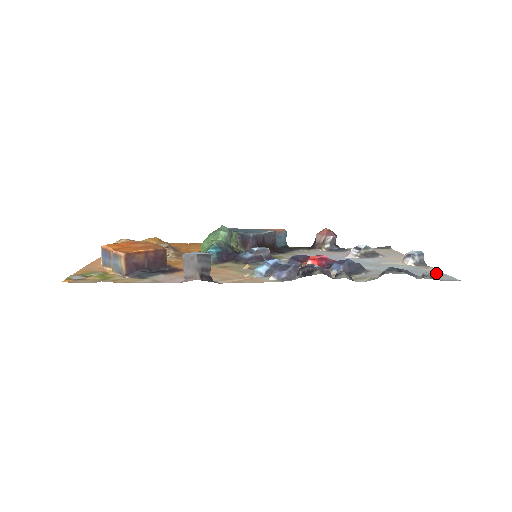
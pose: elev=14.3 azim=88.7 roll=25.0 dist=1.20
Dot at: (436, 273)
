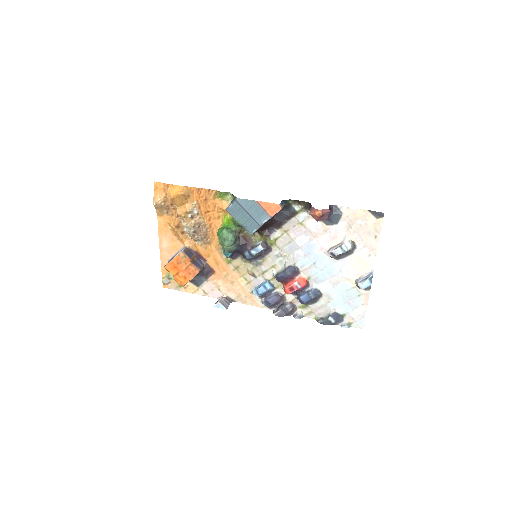
Dot at: (361, 310)
